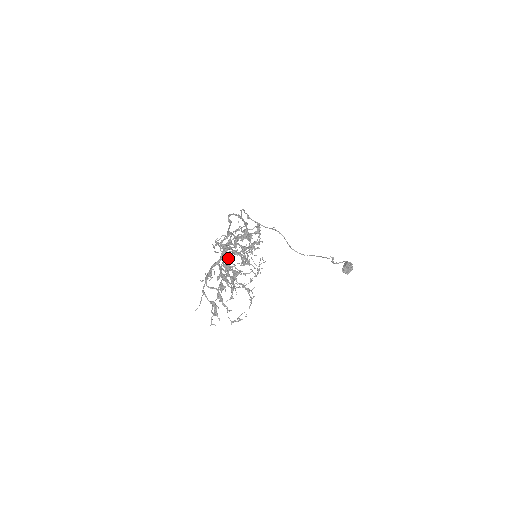
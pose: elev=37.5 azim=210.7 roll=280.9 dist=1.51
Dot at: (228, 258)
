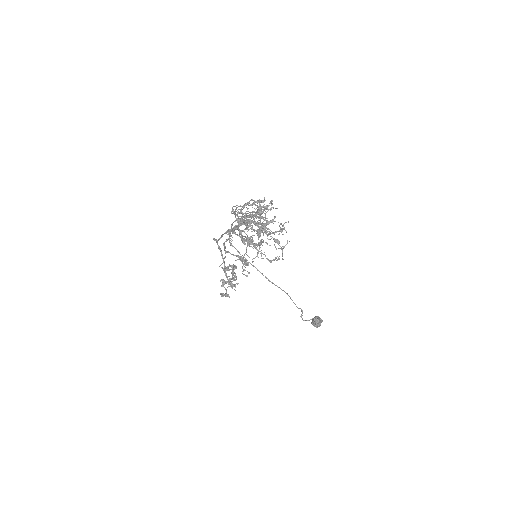
Dot at: (253, 215)
